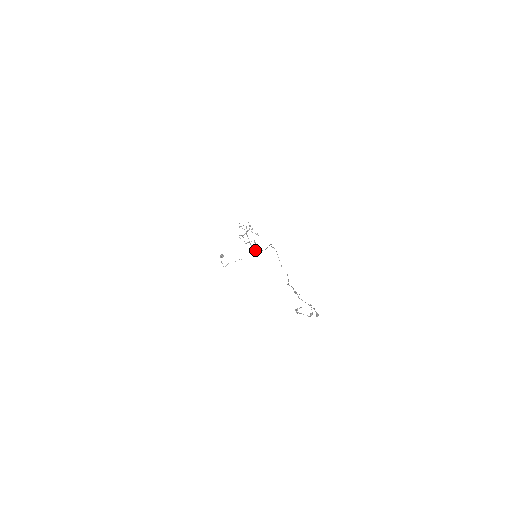
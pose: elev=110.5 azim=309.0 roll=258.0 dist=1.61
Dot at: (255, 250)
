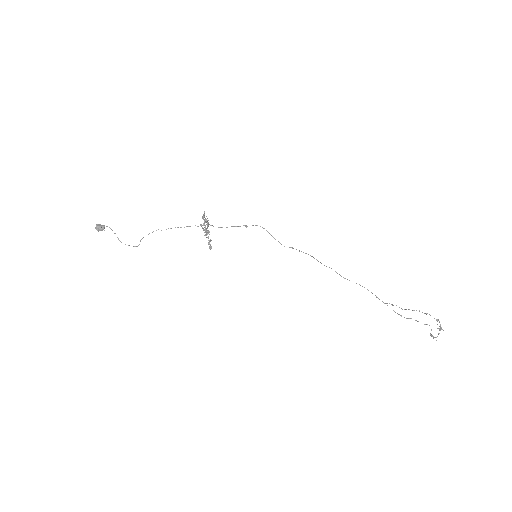
Dot at: (208, 225)
